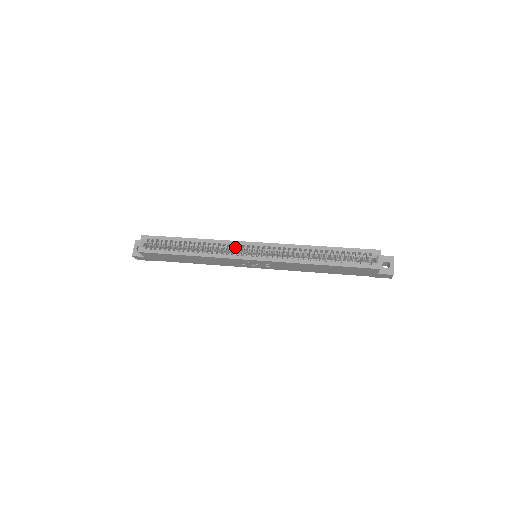
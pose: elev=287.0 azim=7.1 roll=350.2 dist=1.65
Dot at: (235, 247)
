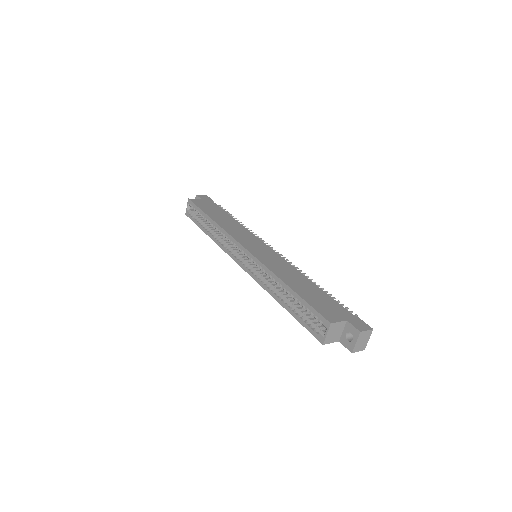
Dot at: (233, 244)
